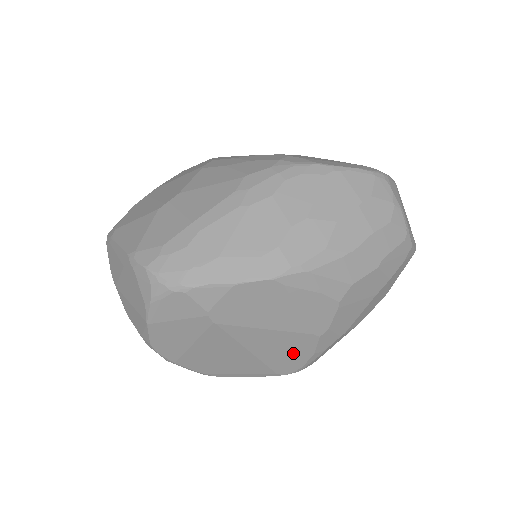
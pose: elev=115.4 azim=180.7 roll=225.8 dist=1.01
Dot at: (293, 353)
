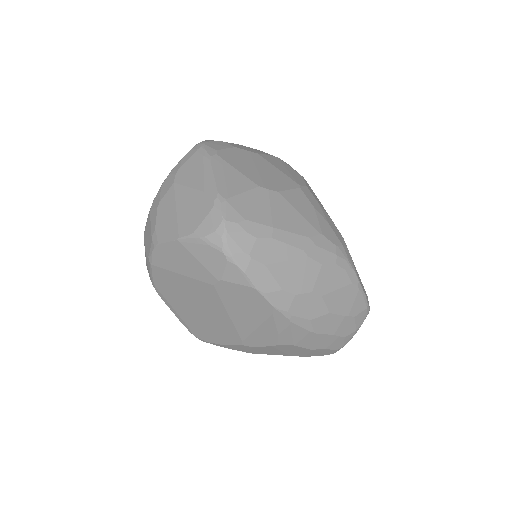
Dot at: (217, 334)
